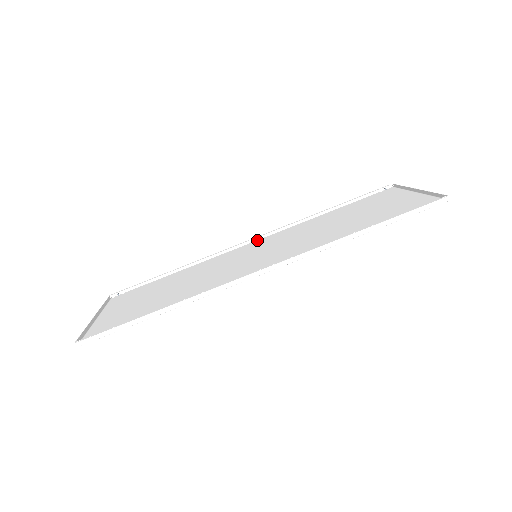
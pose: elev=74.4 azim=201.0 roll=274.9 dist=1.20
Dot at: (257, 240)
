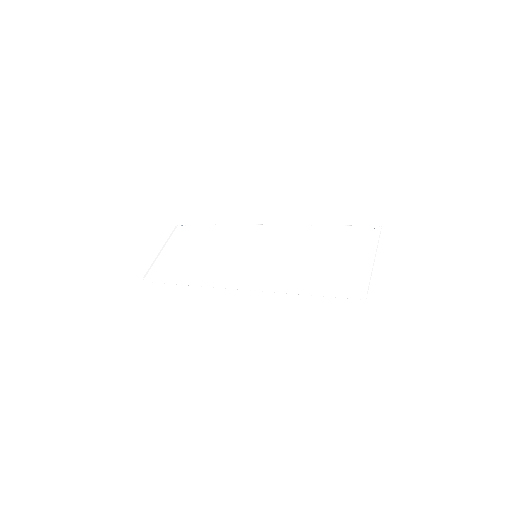
Dot at: (273, 227)
